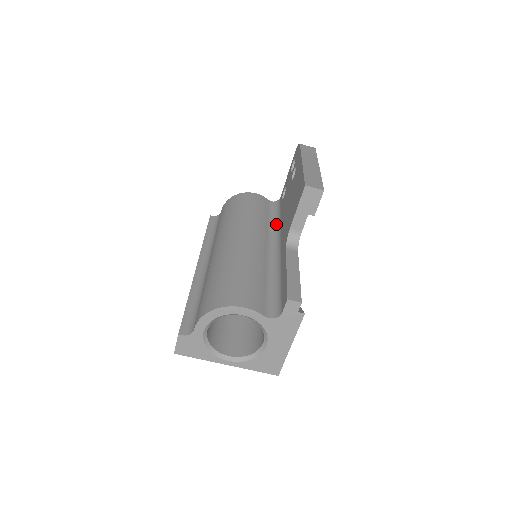
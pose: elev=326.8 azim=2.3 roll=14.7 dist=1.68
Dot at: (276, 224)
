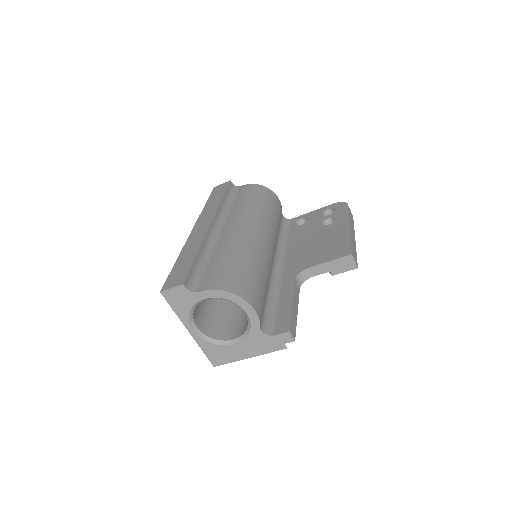
Dot at: (282, 242)
